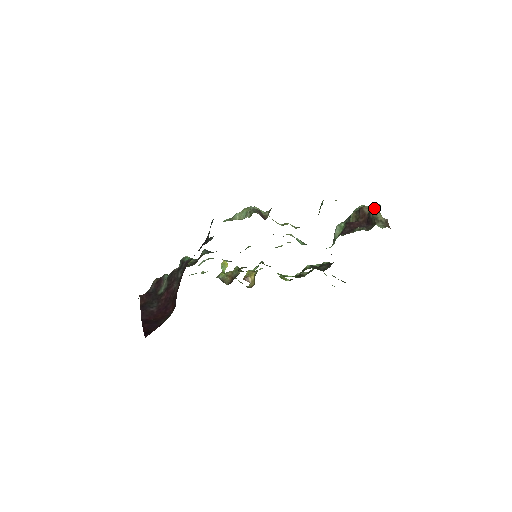
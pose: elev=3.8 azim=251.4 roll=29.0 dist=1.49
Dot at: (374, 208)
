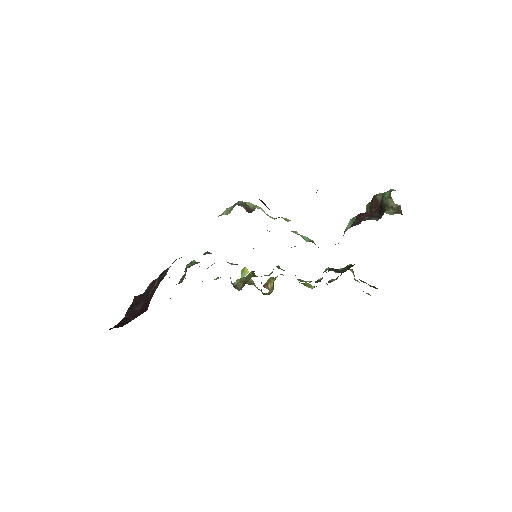
Dot at: (386, 194)
